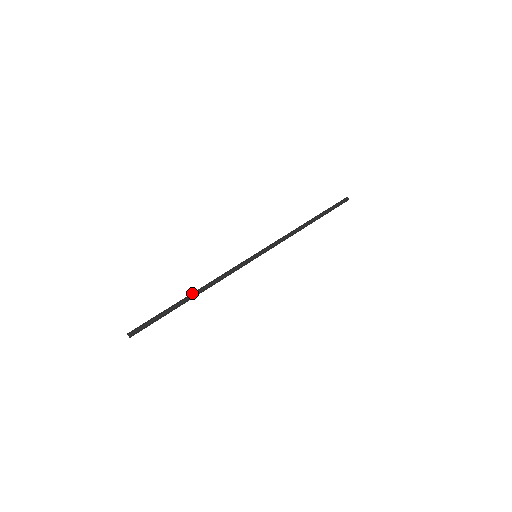
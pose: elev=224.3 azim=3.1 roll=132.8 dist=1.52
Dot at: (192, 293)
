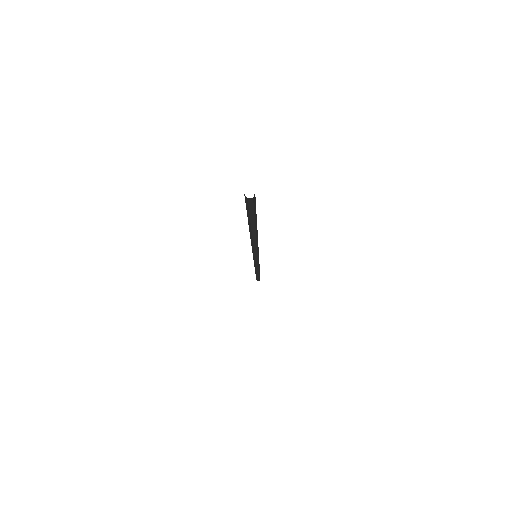
Dot at: (249, 231)
